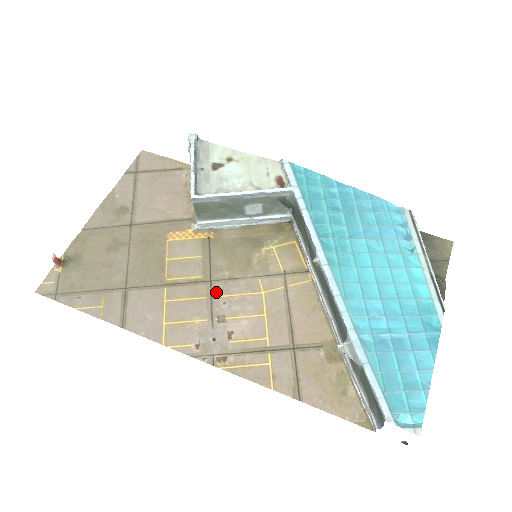
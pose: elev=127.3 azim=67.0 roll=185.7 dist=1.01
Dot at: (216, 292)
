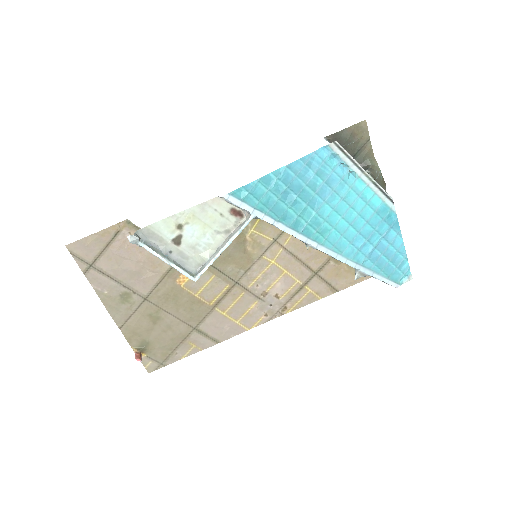
Dot at: (246, 285)
